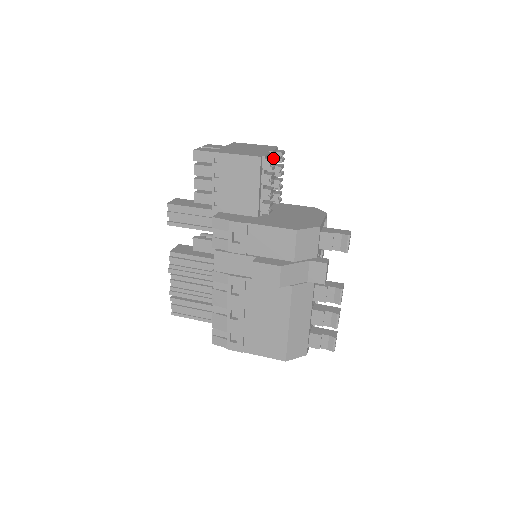
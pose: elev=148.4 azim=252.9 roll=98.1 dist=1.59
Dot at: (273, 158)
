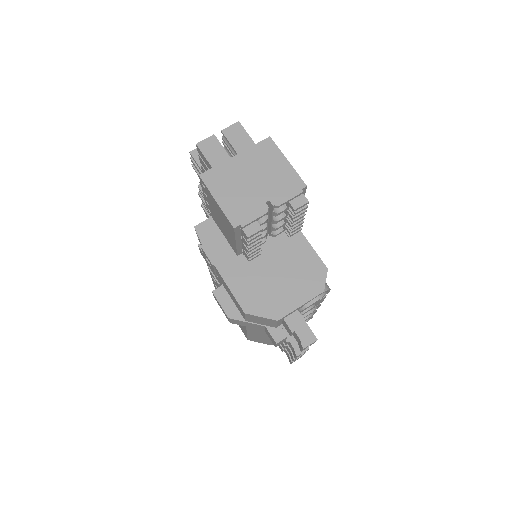
Dot at: (254, 232)
